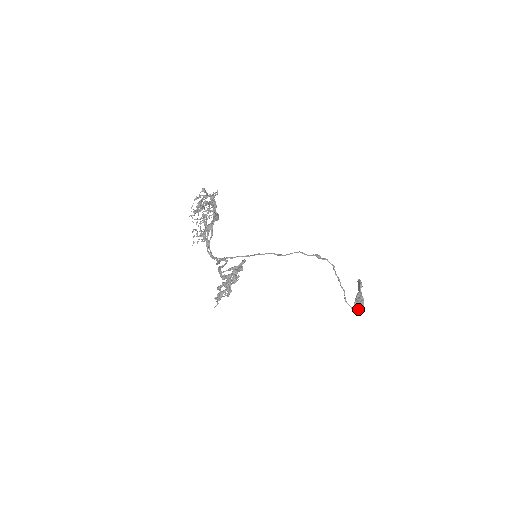
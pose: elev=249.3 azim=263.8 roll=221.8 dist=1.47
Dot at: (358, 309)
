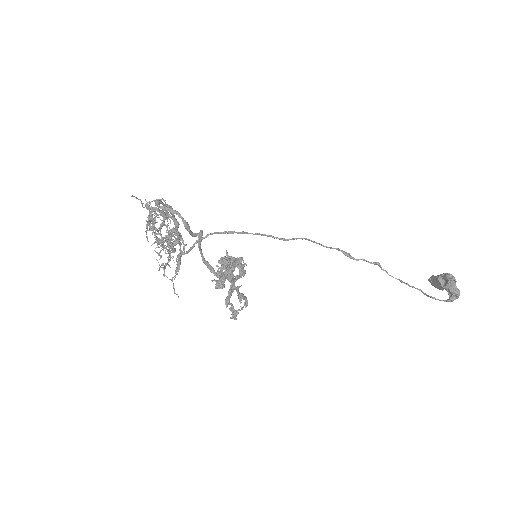
Dot at: (456, 294)
